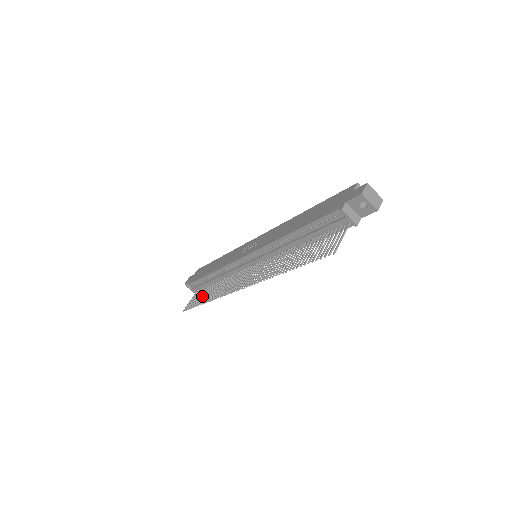
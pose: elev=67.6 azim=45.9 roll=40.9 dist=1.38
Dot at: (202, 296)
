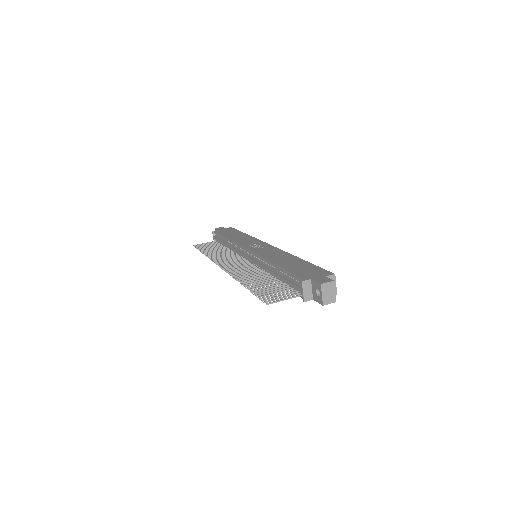
Dot at: (211, 248)
